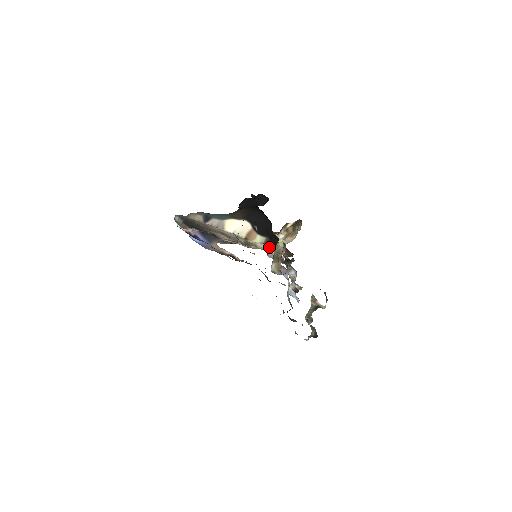
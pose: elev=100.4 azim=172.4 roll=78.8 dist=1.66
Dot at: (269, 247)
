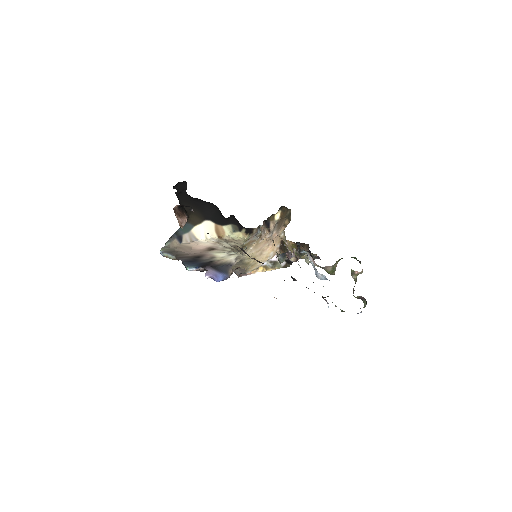
Dot at: (245, 234)
